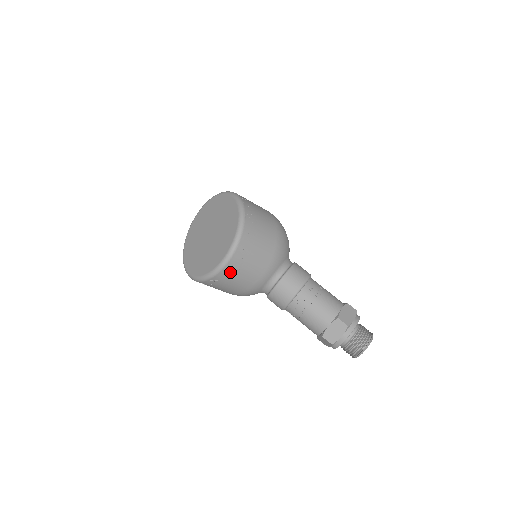
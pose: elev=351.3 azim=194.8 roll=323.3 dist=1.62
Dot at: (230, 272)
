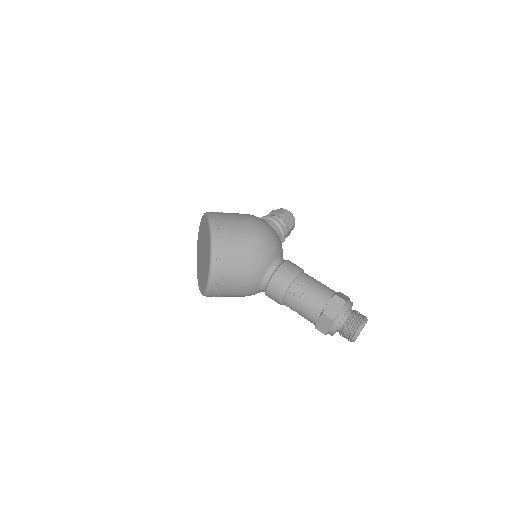
Dot at: (218, 290)
